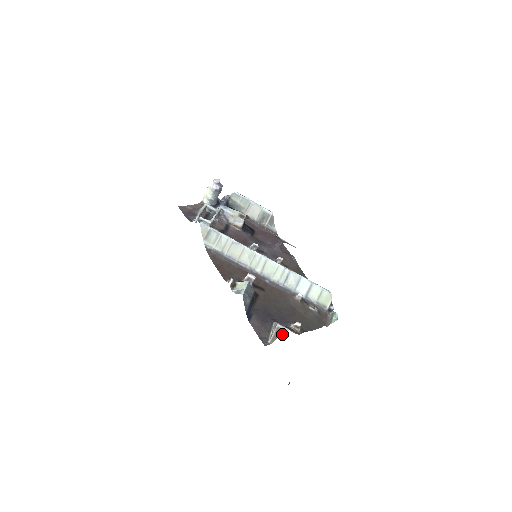
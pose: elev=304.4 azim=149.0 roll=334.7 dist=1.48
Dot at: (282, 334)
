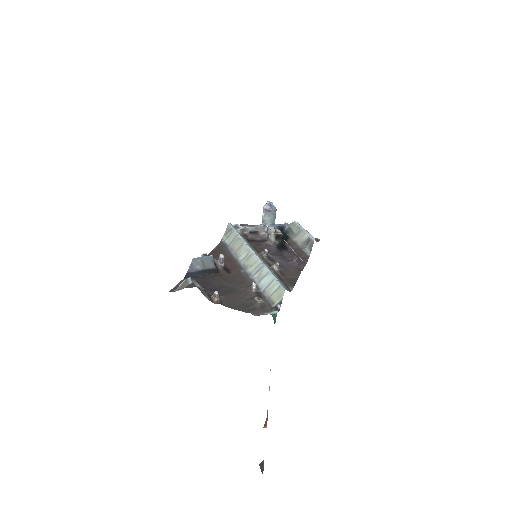
Dot at: occluded
